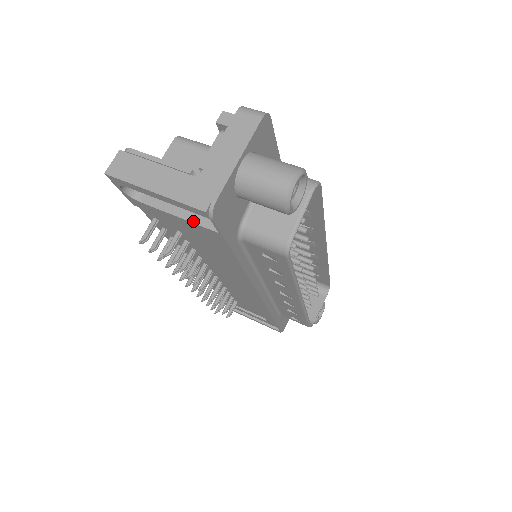
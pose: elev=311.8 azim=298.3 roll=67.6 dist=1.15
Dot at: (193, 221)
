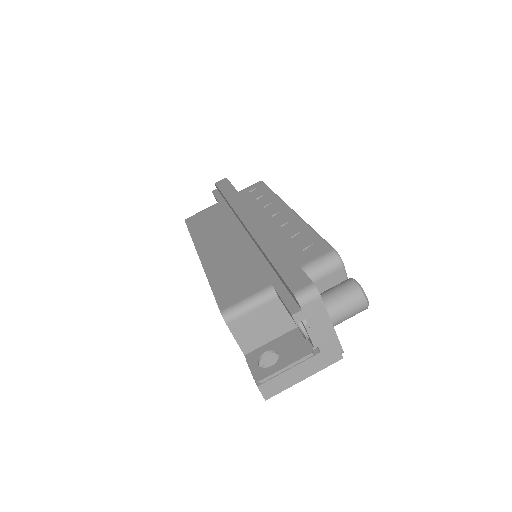
Dot at: occluded
